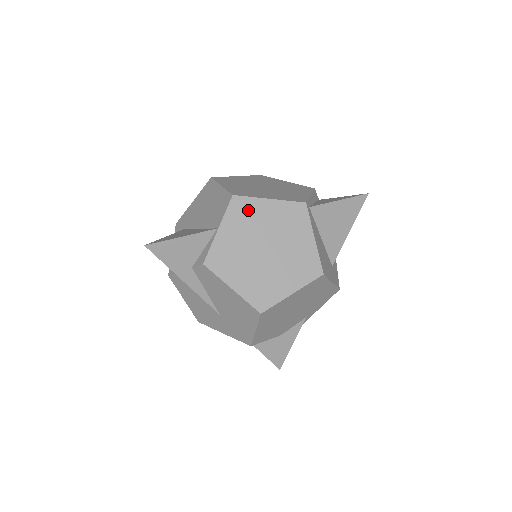
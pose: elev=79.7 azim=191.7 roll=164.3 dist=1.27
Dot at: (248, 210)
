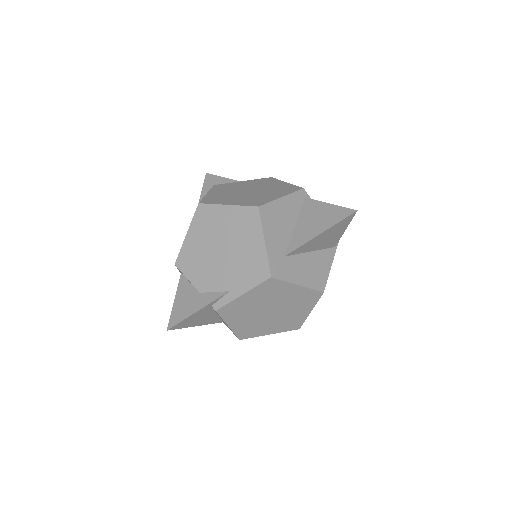
Dot at: (269, 182)
